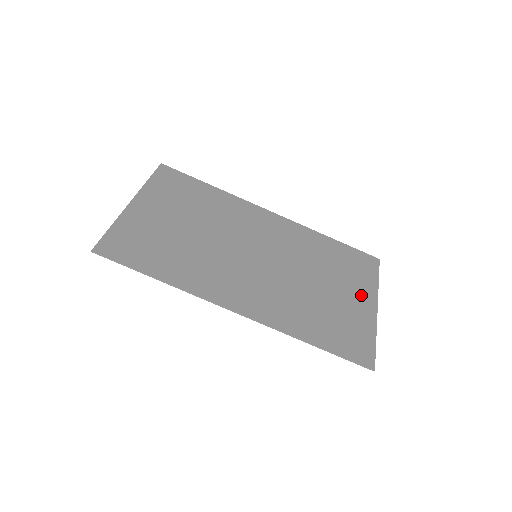
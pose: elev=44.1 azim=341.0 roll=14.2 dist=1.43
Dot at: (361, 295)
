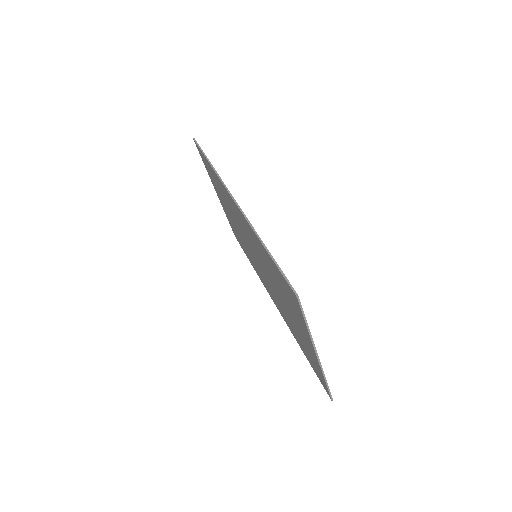
Dot at: occluded
